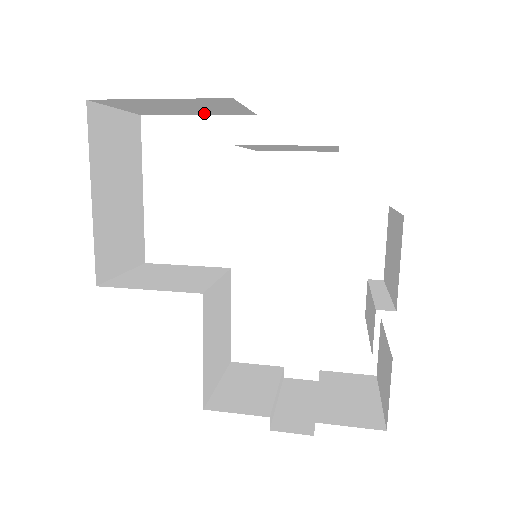
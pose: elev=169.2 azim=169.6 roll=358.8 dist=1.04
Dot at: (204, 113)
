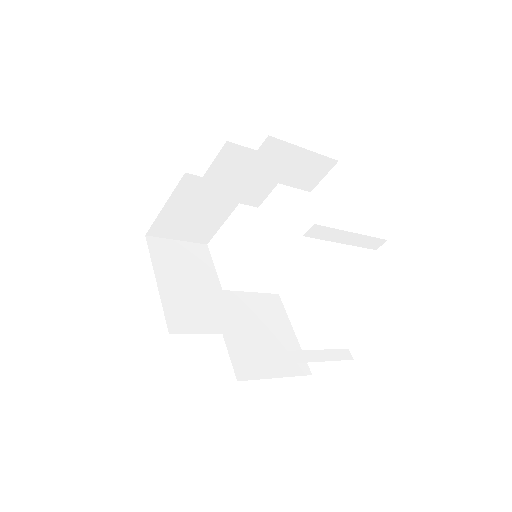
Dot at: (225, 212)
